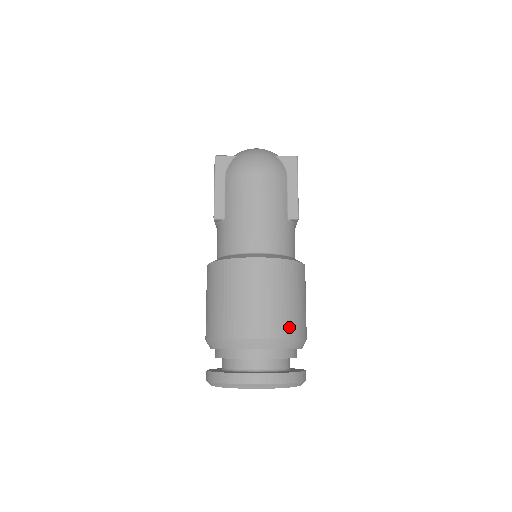
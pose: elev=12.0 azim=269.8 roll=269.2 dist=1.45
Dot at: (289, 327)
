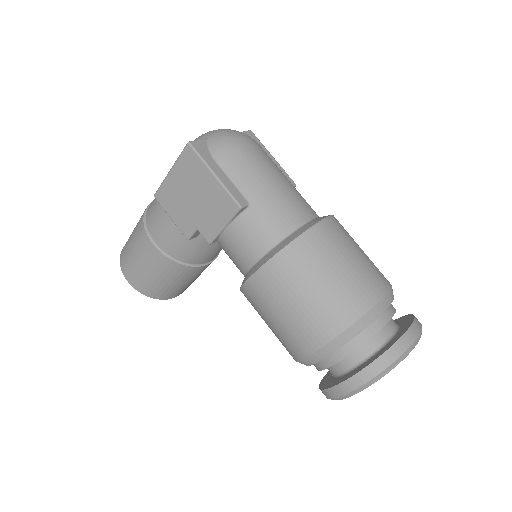
Dot at: occluded
